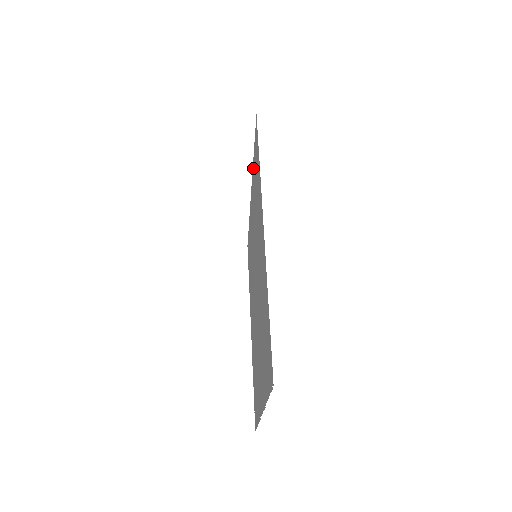
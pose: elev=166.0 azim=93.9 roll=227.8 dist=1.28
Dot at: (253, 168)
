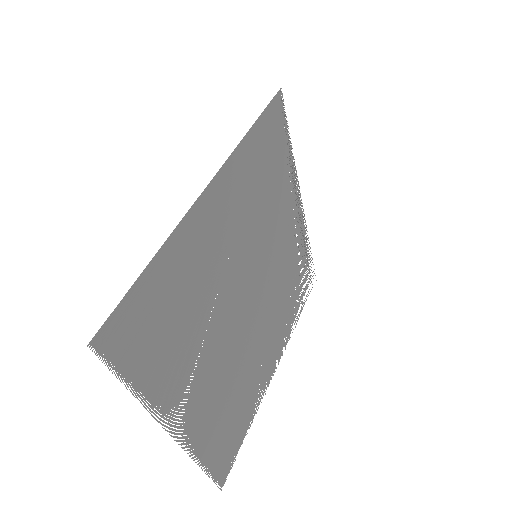
Dot at: (290, 162)
